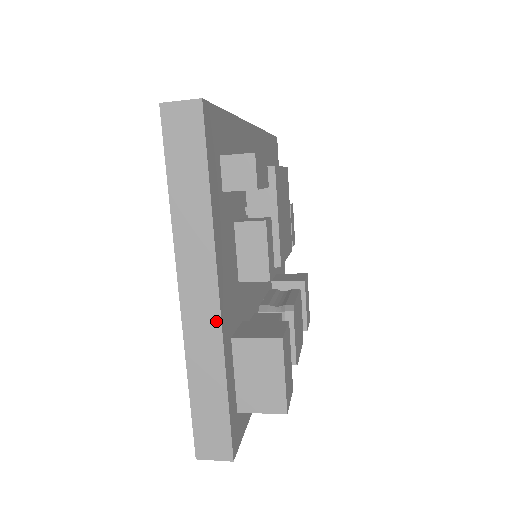
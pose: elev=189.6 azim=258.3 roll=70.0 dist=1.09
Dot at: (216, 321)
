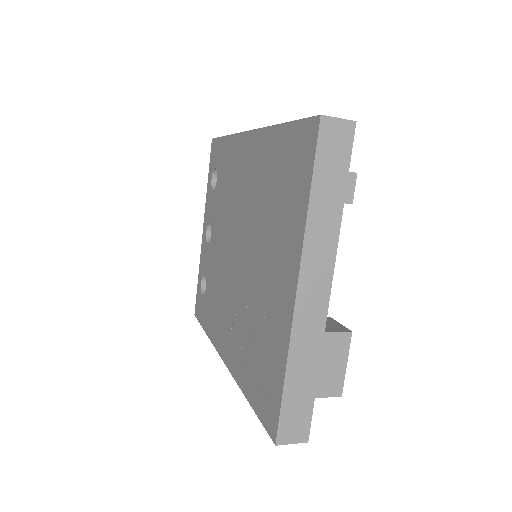
Dot at: (323, 316)
